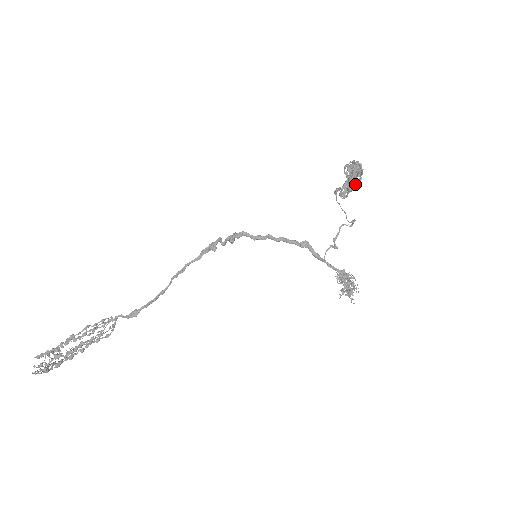
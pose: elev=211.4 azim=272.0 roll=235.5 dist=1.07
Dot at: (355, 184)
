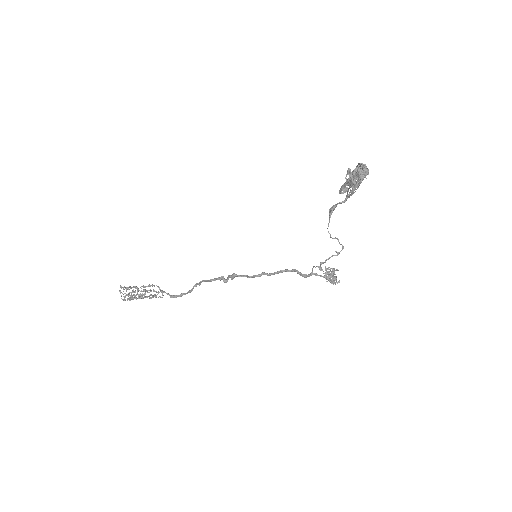
Dot at: occluded
